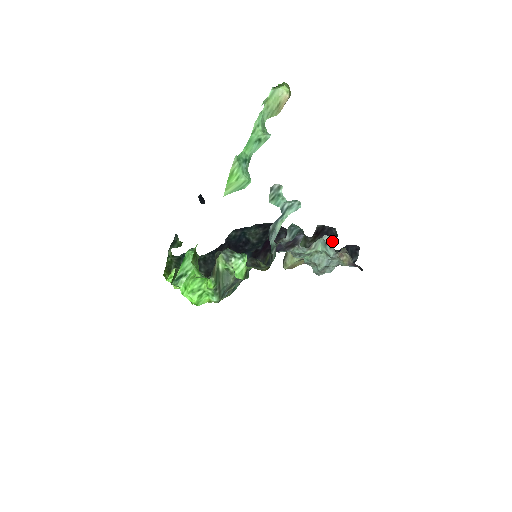
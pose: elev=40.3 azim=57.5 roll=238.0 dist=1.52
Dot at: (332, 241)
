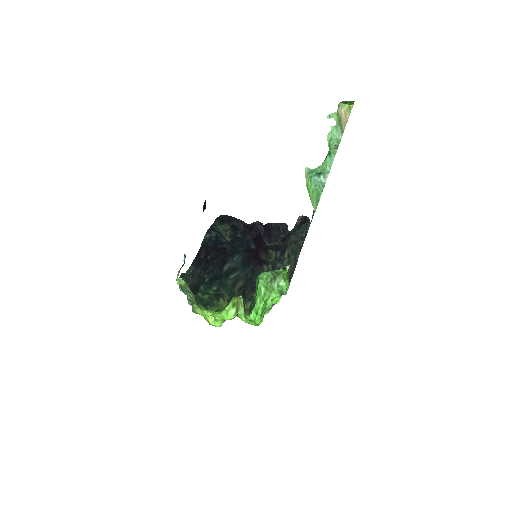
Dot at: occluded
